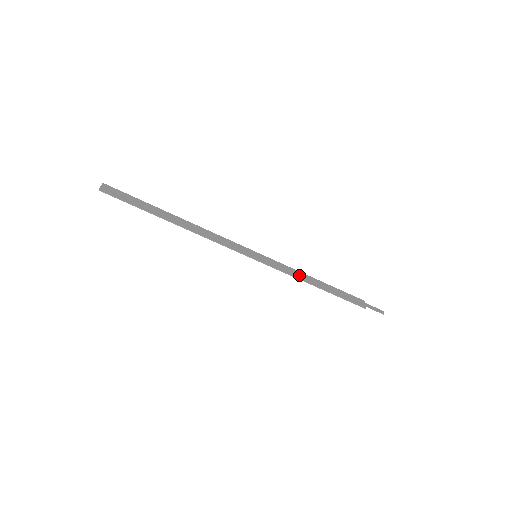
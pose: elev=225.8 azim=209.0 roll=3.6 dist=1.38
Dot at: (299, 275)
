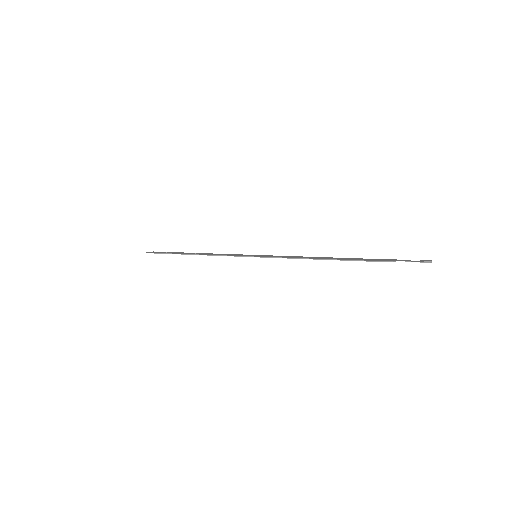
Dot at: (301, 257)
